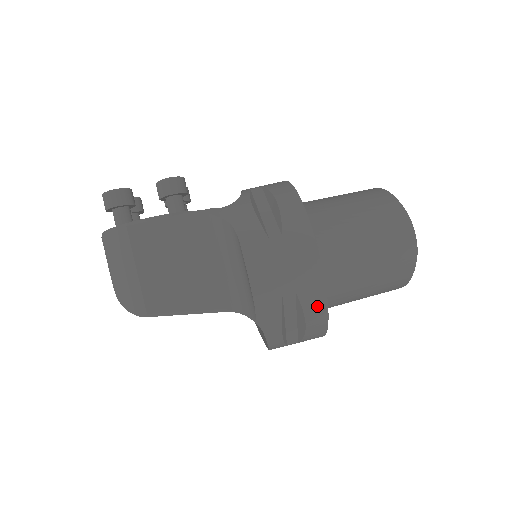
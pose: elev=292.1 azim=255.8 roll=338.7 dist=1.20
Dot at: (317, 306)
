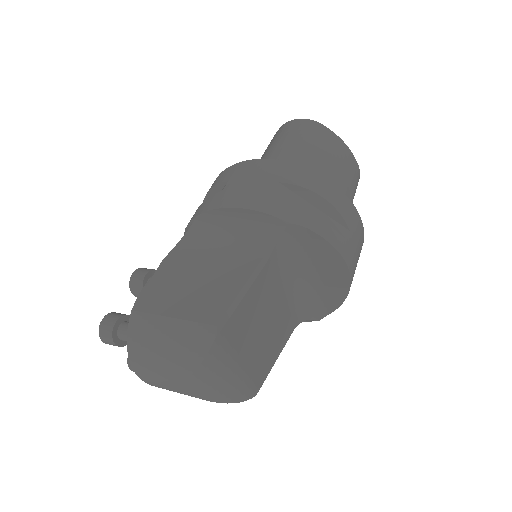
Dot at: (306, 177)
